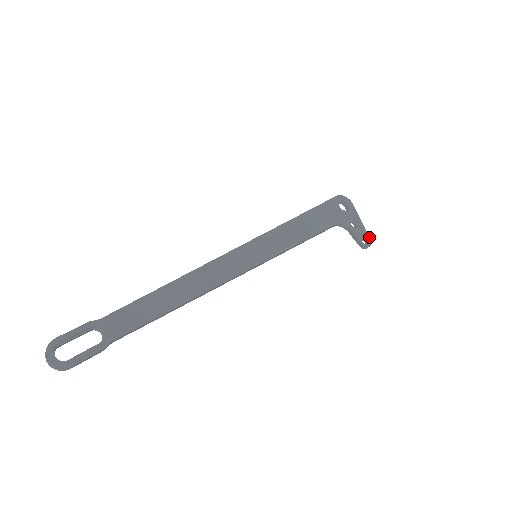
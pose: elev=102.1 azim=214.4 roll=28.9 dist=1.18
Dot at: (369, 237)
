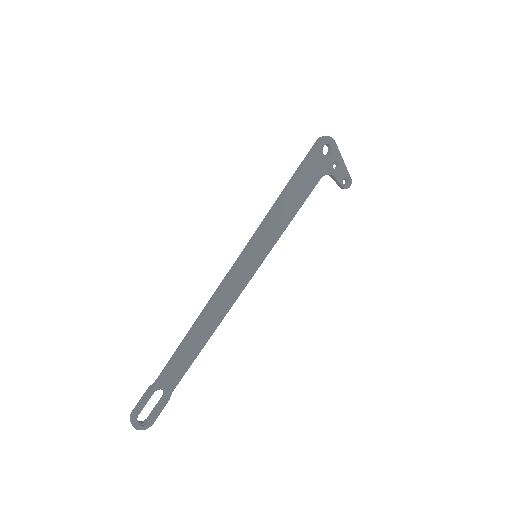
Dot at: occluded
